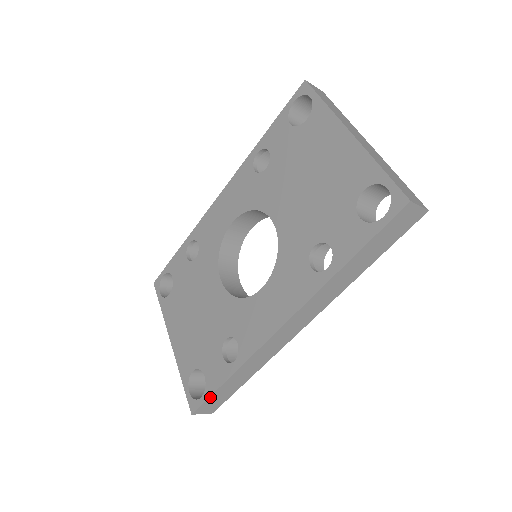
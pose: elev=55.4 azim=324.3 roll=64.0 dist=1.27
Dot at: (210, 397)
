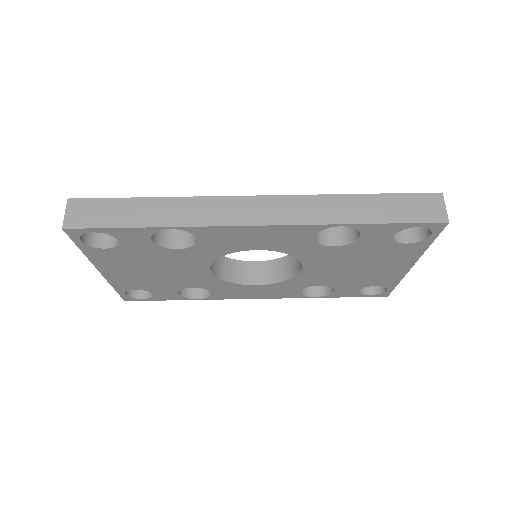
Dot at: (110, 199)
